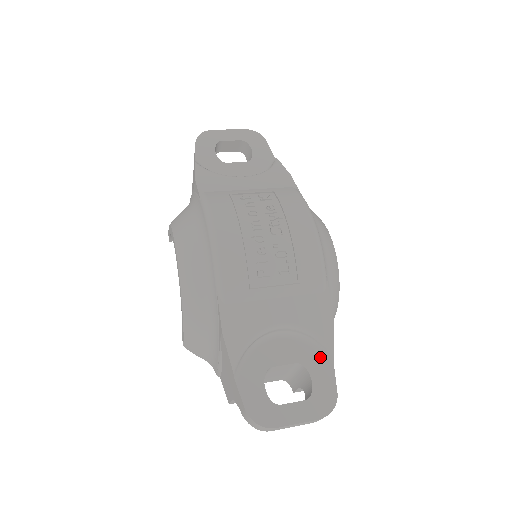
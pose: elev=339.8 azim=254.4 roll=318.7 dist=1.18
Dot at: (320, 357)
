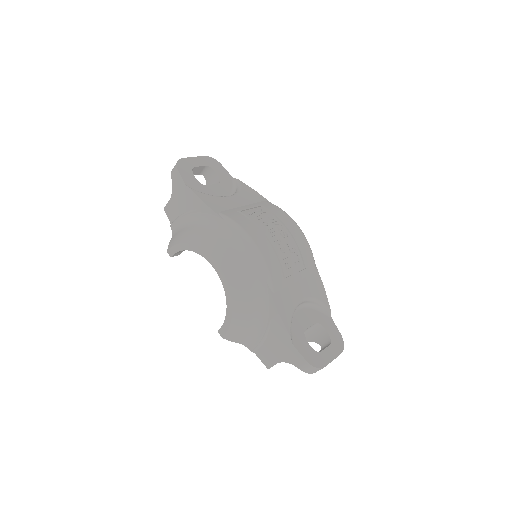
Dot at: (324, 316)
